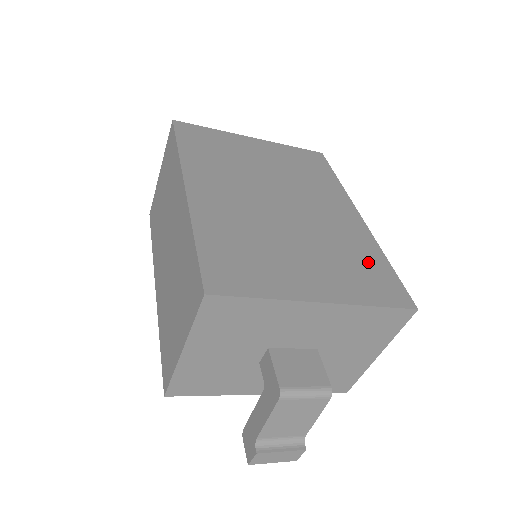
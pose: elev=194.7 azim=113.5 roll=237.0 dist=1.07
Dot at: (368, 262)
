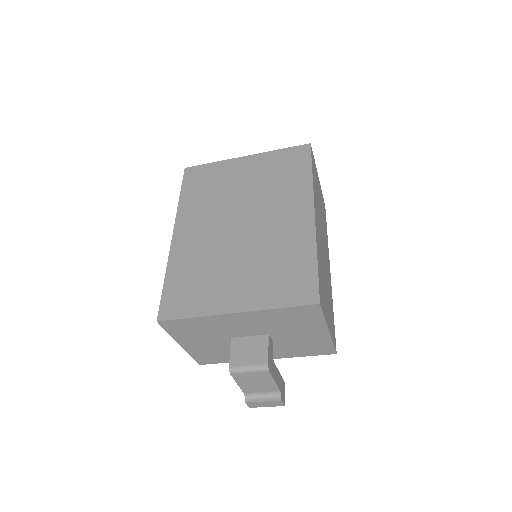
Dot at: (294, 264)
